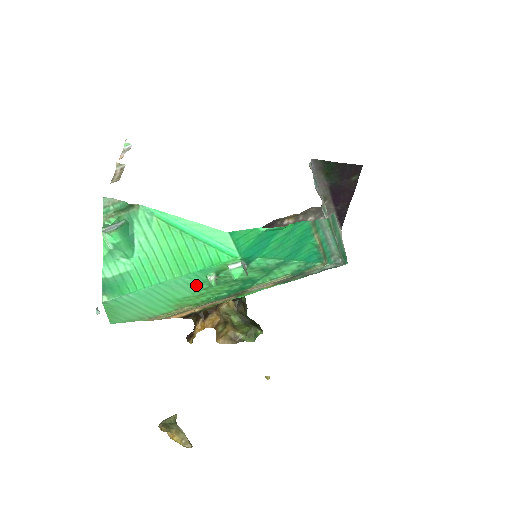
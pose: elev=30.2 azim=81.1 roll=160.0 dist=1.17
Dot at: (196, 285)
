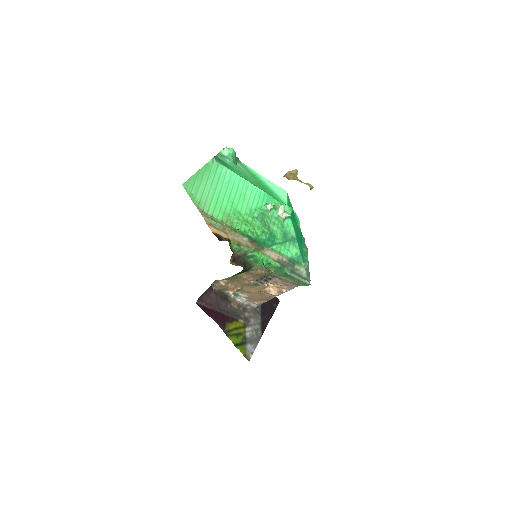
Dot at: (254, 207)
